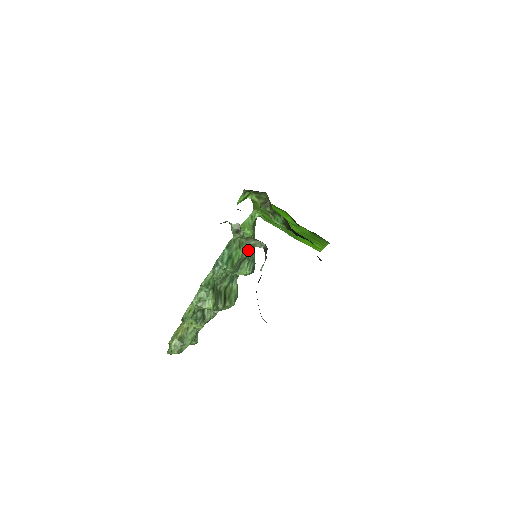
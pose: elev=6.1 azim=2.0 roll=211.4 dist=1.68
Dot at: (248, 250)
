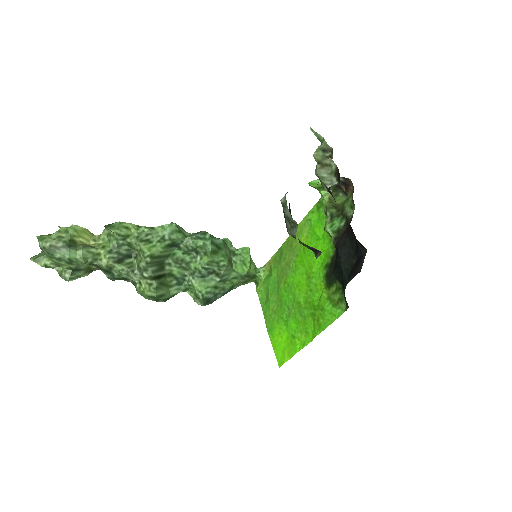
Dot at: (226, 279)
